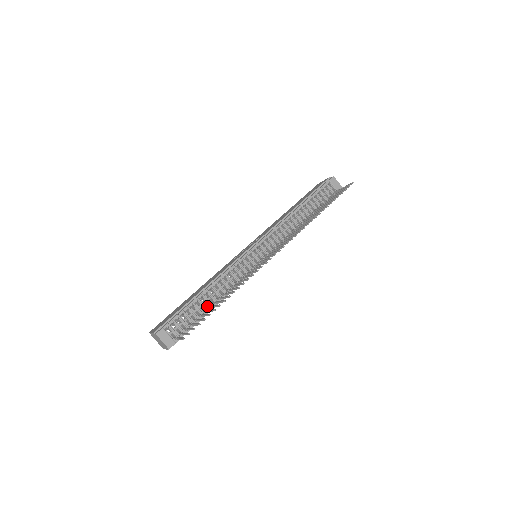
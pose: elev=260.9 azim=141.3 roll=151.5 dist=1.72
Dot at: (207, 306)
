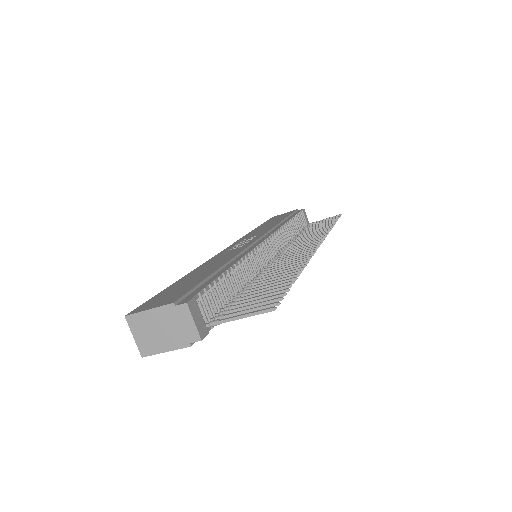
Dot at: occluded
